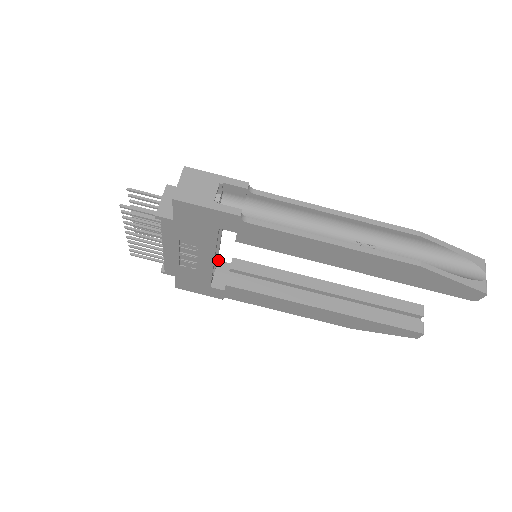
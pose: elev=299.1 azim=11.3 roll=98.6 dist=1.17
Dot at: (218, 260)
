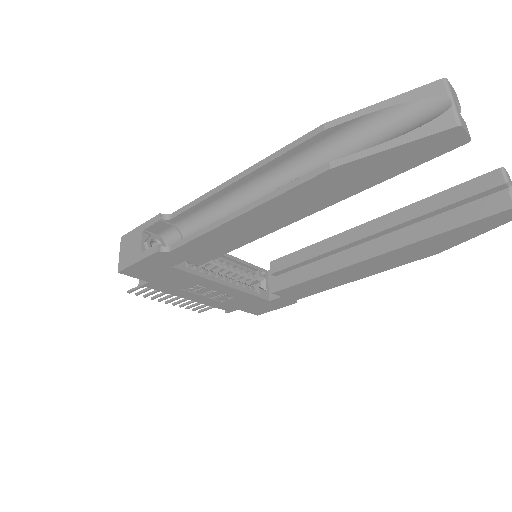
Dot at: (268, 270)
